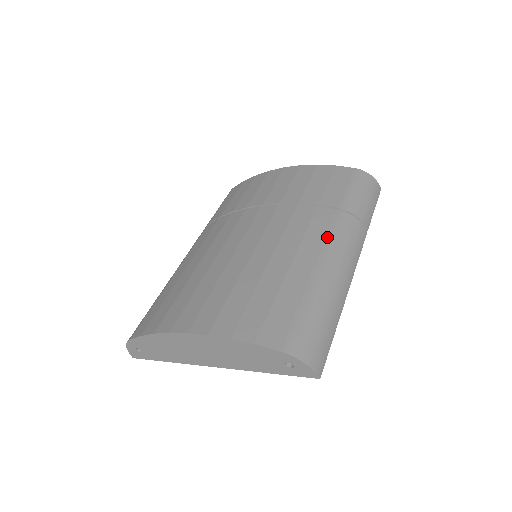
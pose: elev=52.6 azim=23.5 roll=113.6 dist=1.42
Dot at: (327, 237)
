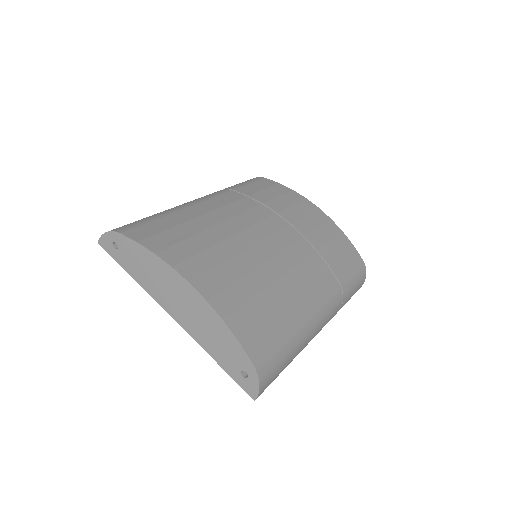
Dot at: (322, 297)
